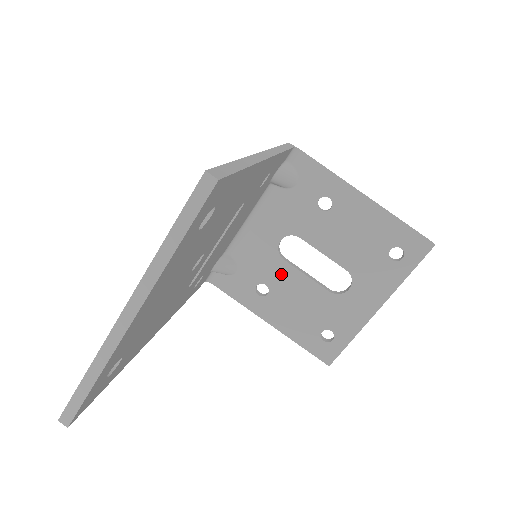
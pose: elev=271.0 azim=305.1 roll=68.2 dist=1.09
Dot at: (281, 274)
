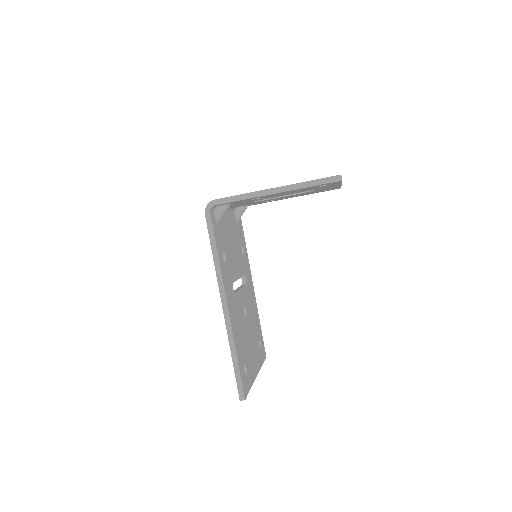
Dot at: occluded
